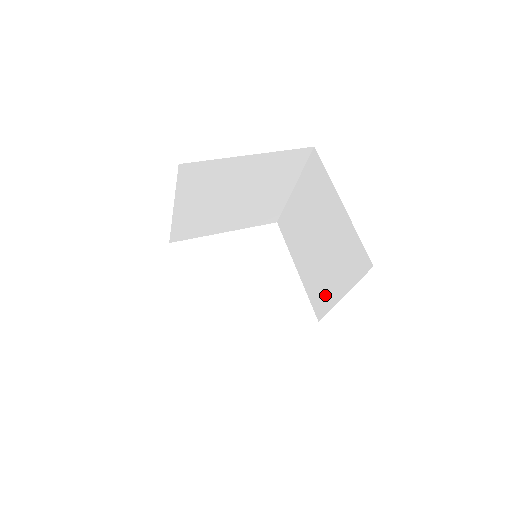
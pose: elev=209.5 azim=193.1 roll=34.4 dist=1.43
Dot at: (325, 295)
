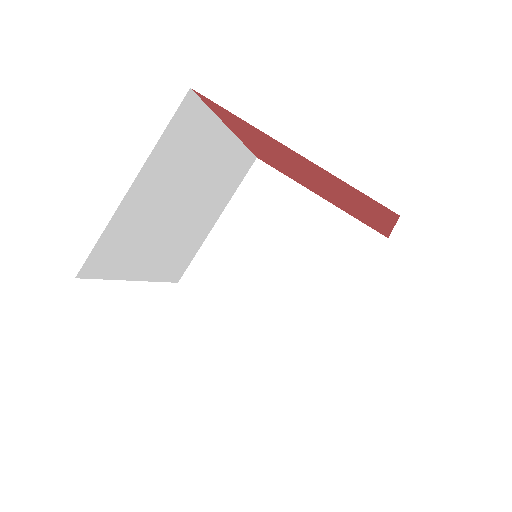
Dot at: occluded
